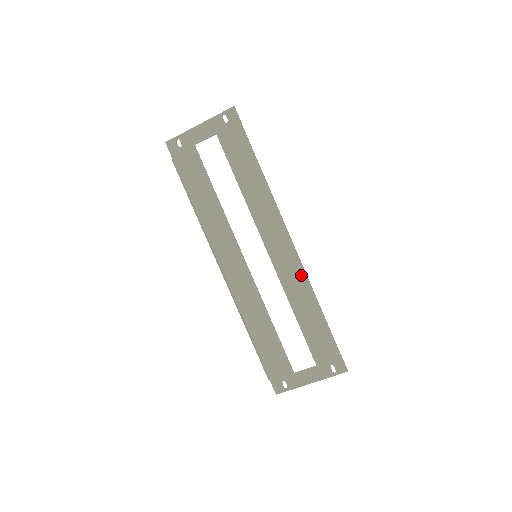
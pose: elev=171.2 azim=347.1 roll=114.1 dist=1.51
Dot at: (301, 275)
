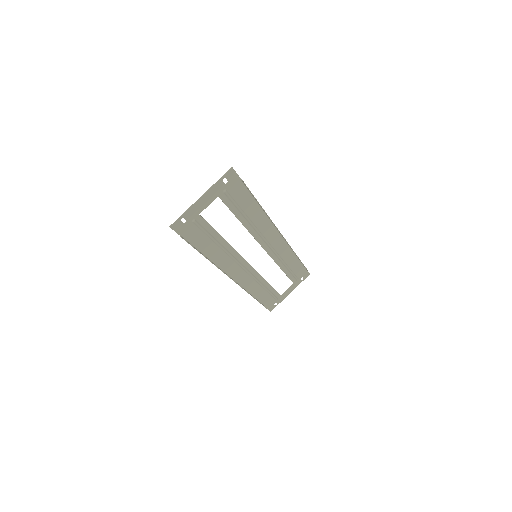
Dot at: (286, 248)
